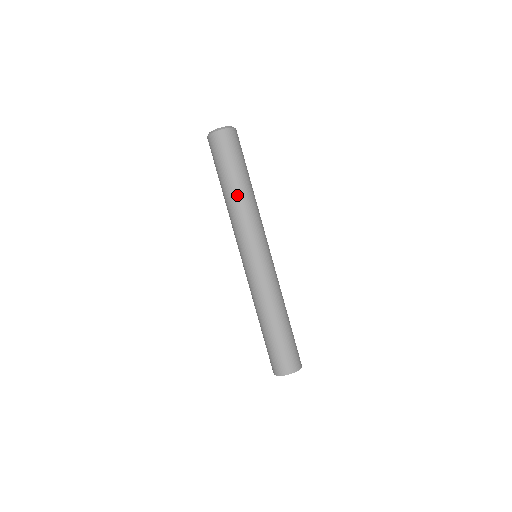
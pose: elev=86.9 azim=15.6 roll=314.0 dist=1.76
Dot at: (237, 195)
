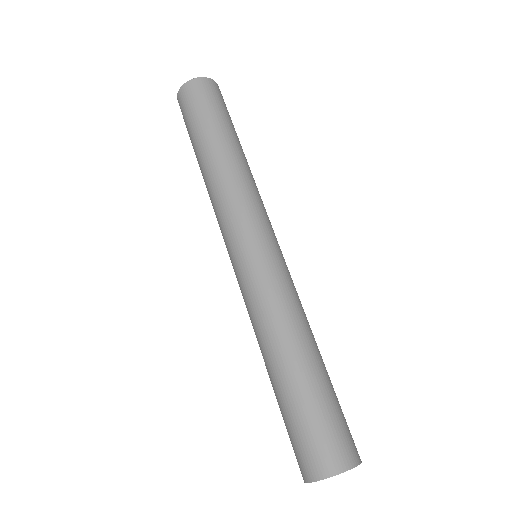
Dot at: (206, 167)
